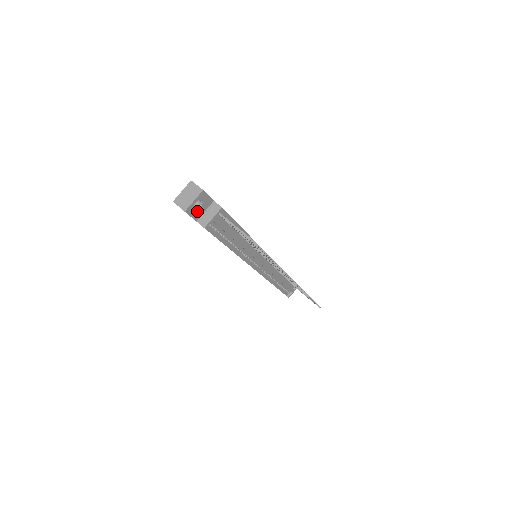
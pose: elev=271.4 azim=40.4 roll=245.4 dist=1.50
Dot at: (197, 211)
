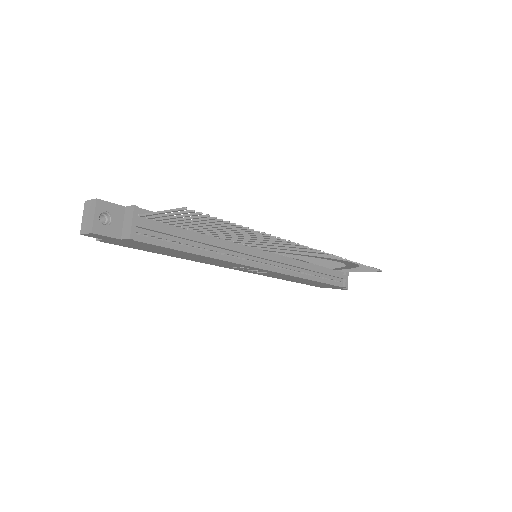
Dot at: (111, 227)
